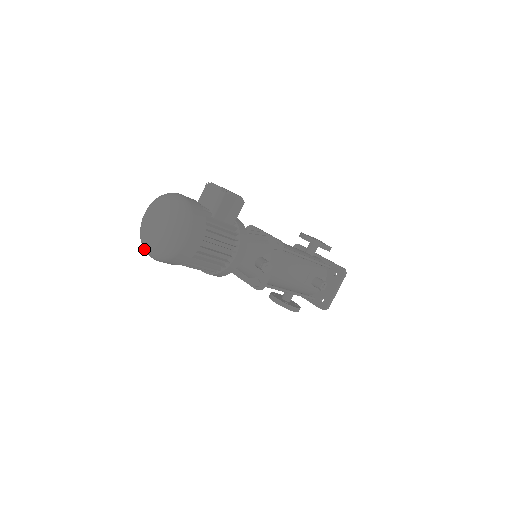
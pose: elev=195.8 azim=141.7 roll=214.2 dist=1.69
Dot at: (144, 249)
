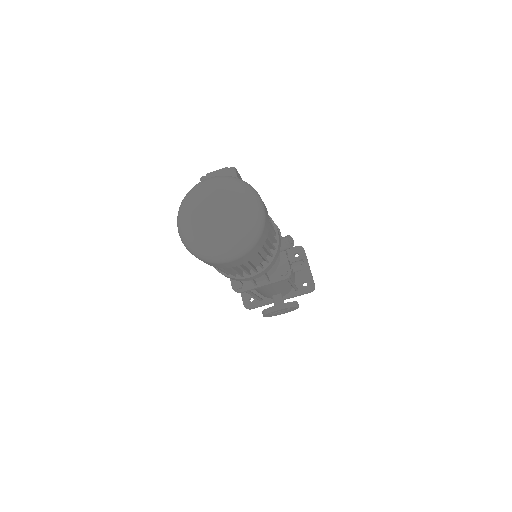
Dot at: (219, 254)
